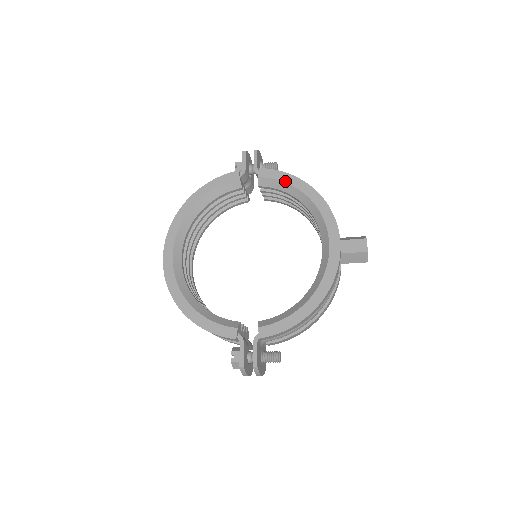
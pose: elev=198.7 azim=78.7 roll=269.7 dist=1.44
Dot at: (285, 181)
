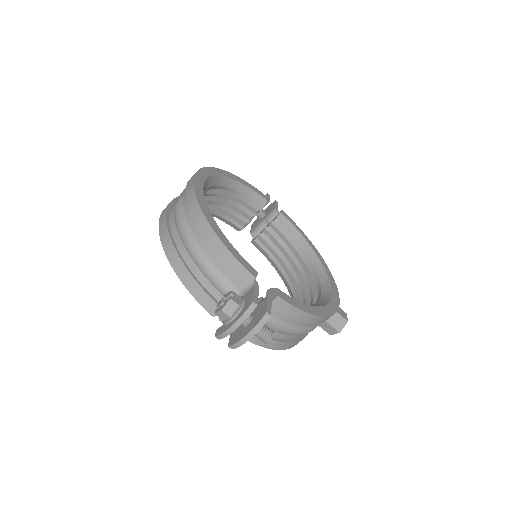
Dot at: (300, 232)
